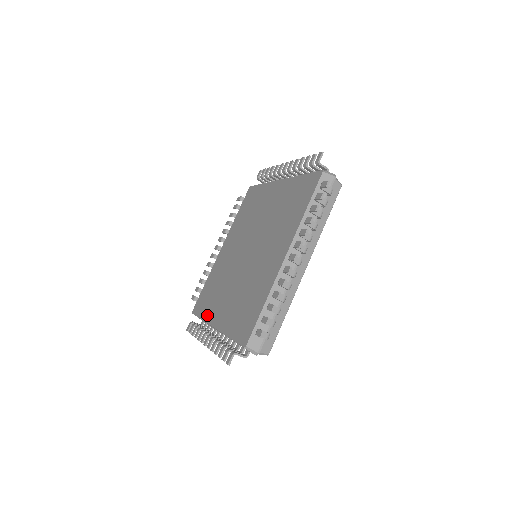
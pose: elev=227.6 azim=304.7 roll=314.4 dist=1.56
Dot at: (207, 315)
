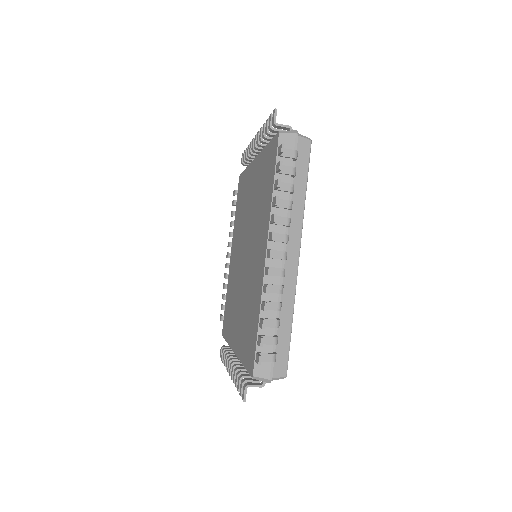
Dot at: (229, 337)
